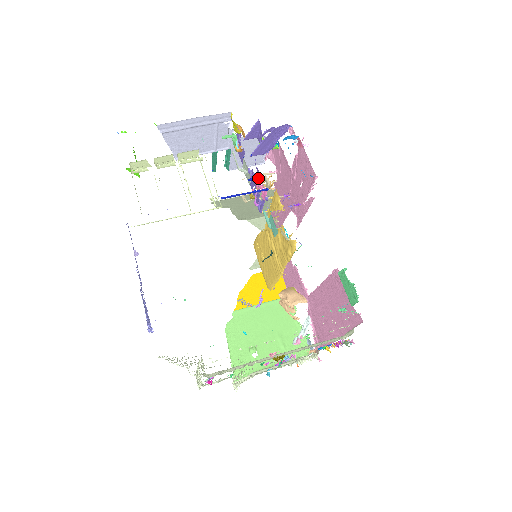
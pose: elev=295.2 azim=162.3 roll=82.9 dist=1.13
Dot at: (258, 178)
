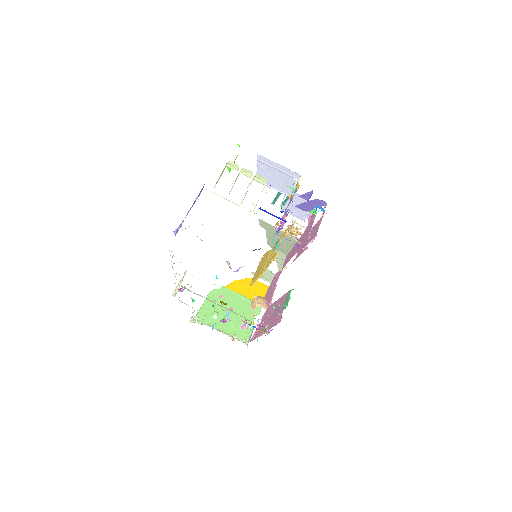
Dot at: occluded
